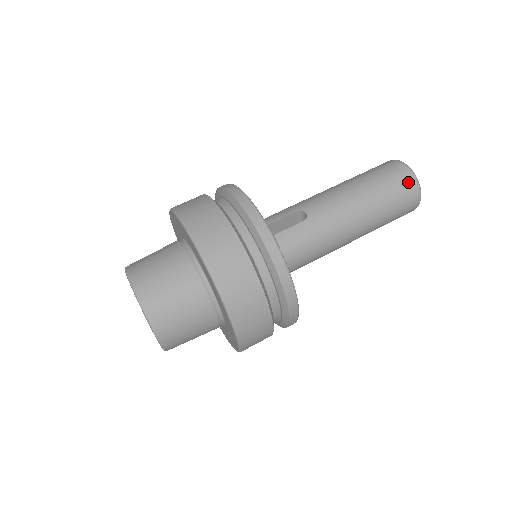
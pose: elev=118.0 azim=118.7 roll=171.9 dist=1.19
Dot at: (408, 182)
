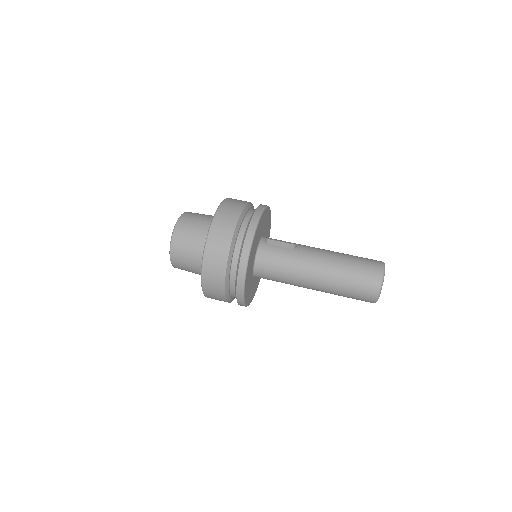
Dot at: (375, 273)
